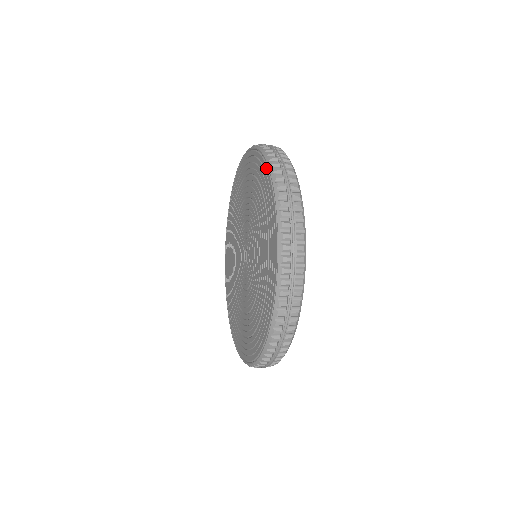
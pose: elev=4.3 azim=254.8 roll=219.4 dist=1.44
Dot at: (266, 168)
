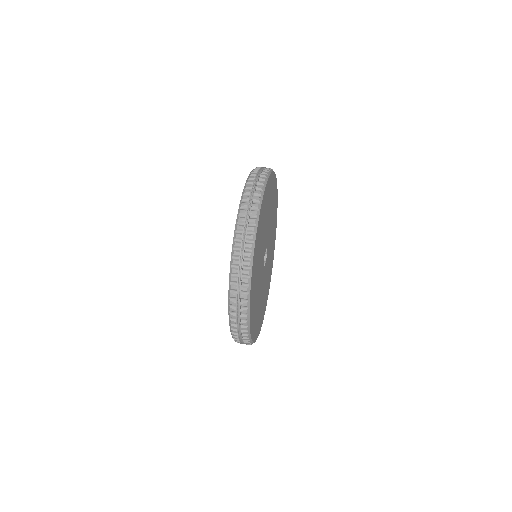
Dot at: (233, 243)
